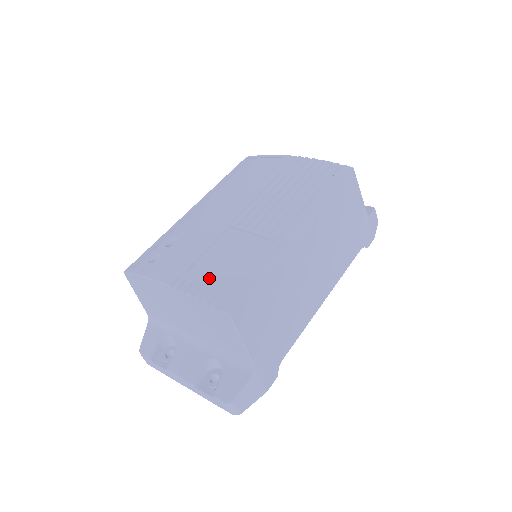
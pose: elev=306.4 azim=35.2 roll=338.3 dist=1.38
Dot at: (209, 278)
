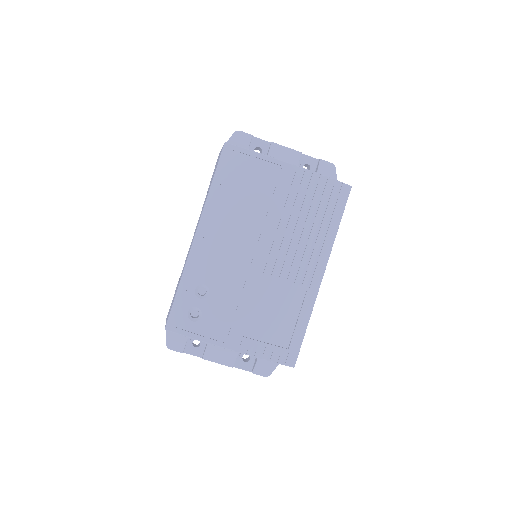
Dot at: (265, 338)
